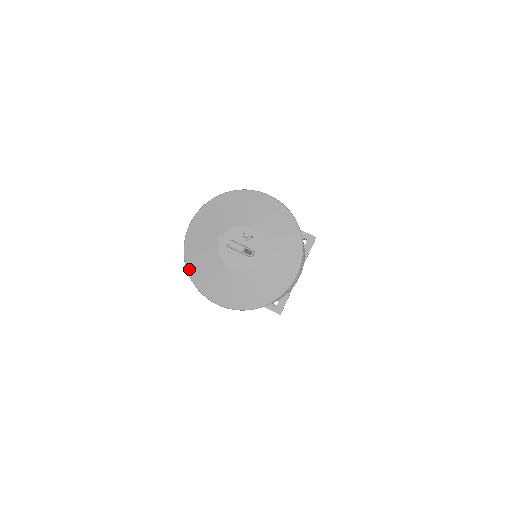
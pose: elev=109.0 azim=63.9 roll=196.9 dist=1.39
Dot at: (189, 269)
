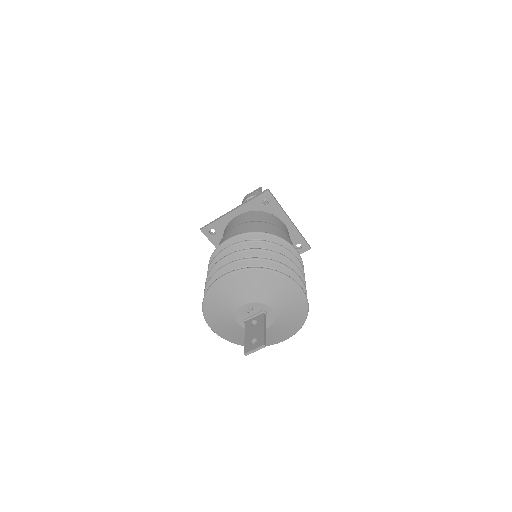
Dot at: occluded
